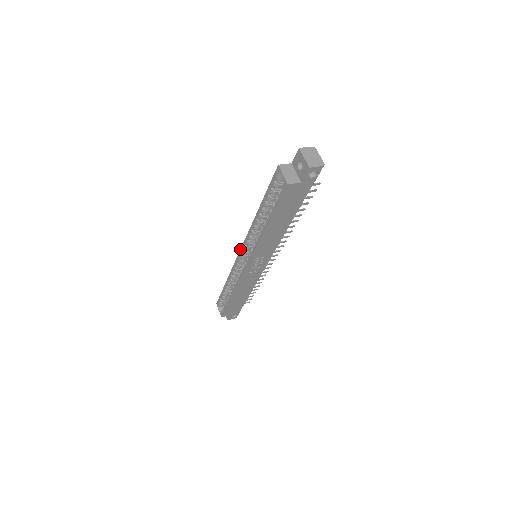
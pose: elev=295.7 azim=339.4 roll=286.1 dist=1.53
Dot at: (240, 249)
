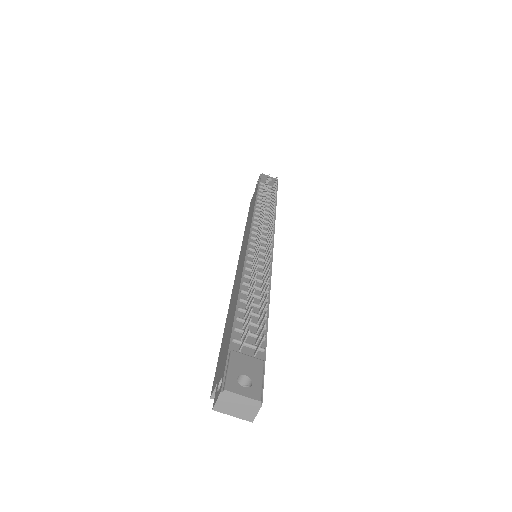
Dot at: occluded
